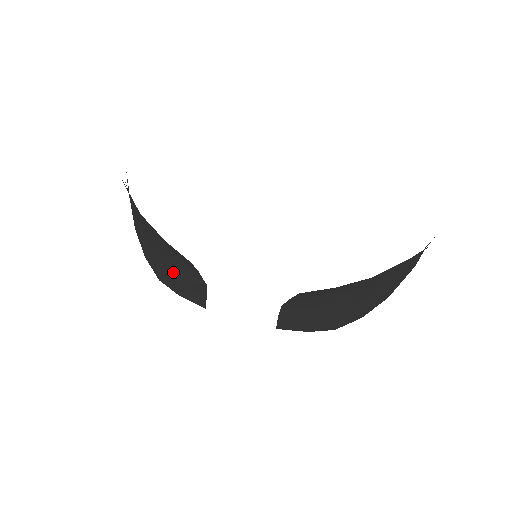
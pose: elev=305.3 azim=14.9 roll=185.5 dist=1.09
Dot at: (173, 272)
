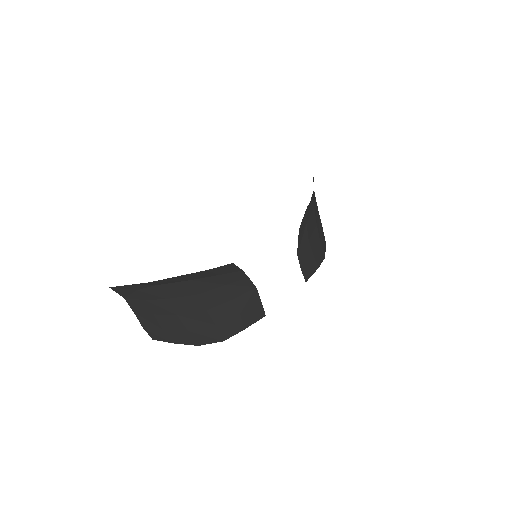
Dot at: (231, 311)
